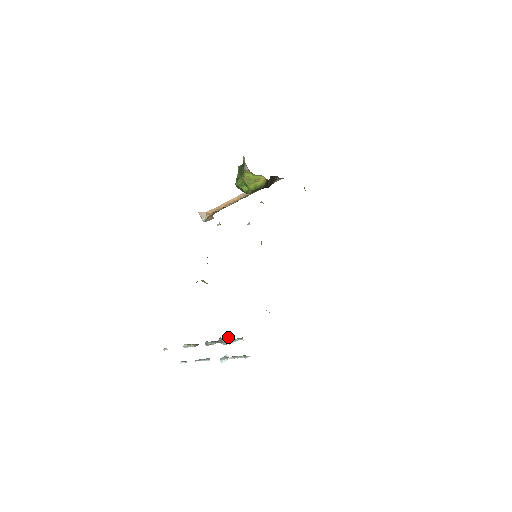
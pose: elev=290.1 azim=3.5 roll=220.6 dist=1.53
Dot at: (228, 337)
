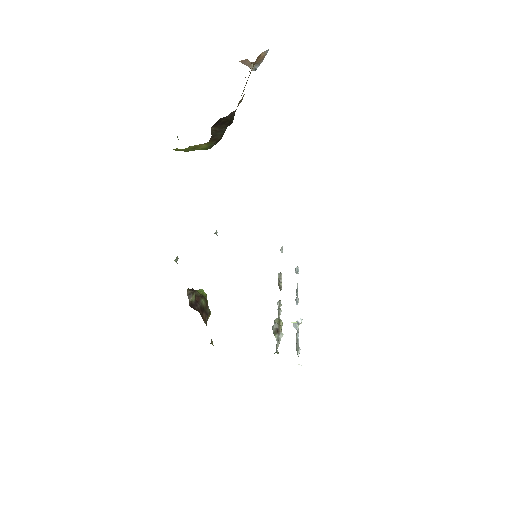
Dot at: (273, 333)
